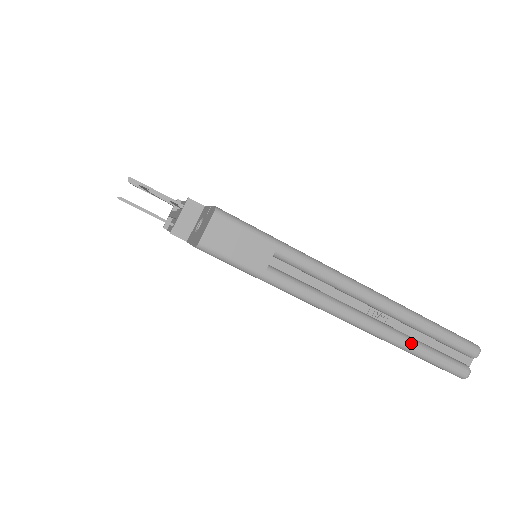
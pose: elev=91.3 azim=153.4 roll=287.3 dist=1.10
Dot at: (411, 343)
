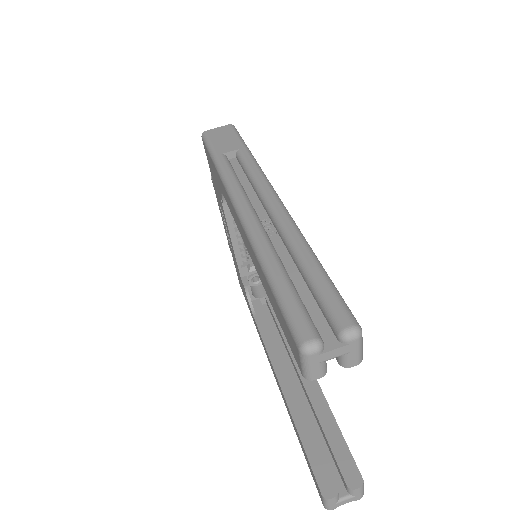
Dot at: (272, 255)
